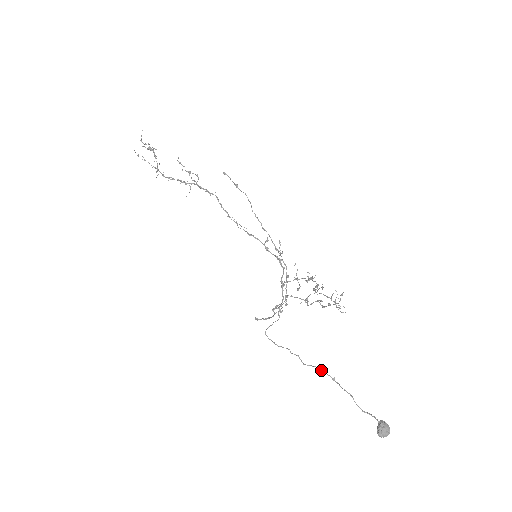
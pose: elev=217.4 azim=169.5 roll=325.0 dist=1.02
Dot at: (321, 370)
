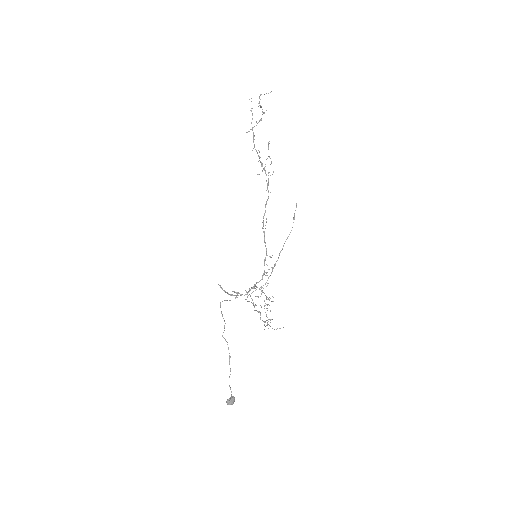
Dot at: (228, 347)
